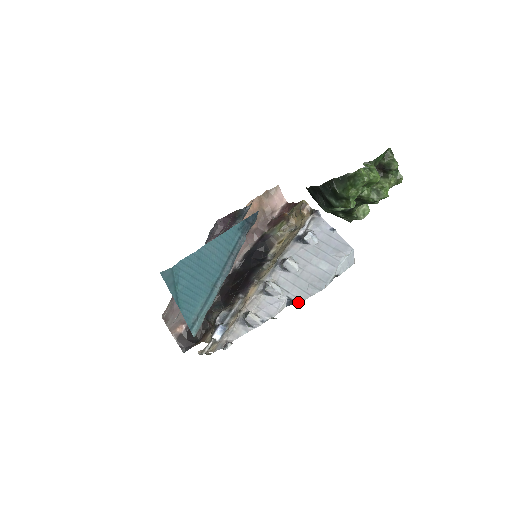
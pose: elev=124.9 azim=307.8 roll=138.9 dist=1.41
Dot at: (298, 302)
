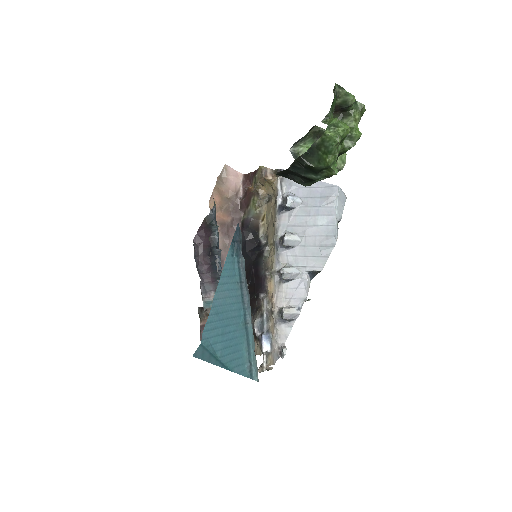
Dot at: (320, 270)
